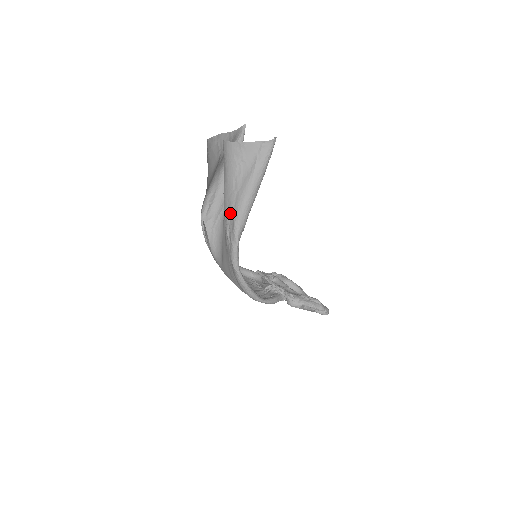
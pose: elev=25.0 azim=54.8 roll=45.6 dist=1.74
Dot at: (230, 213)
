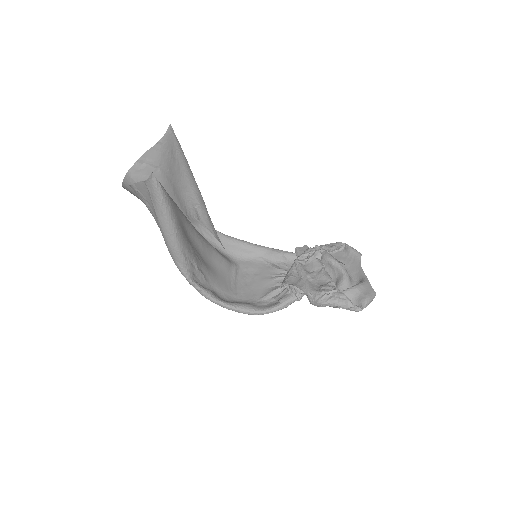
Dot at: occluded
